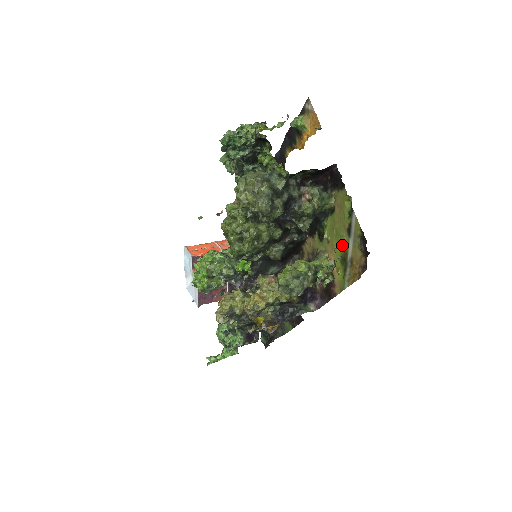
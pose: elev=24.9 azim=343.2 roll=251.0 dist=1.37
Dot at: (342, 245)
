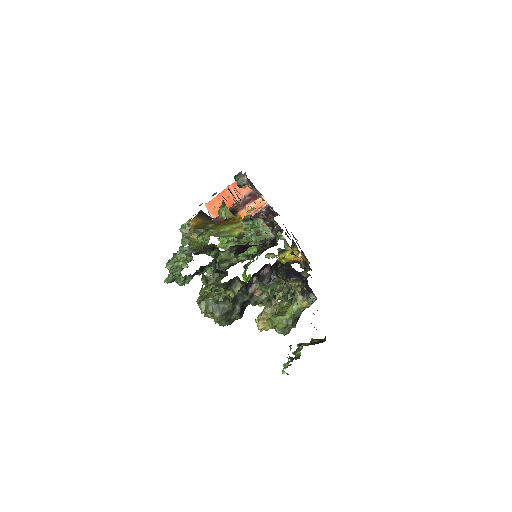
Dot at: occluded
